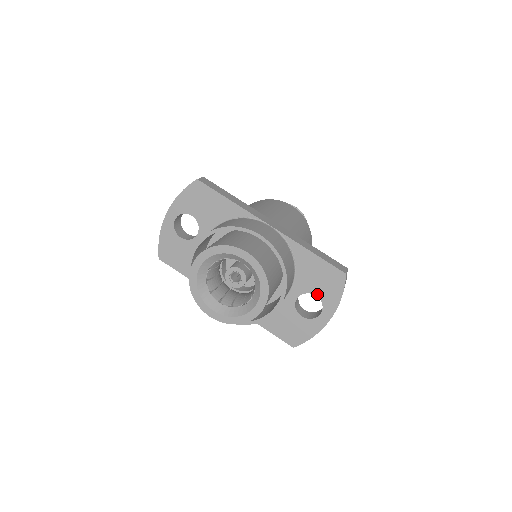
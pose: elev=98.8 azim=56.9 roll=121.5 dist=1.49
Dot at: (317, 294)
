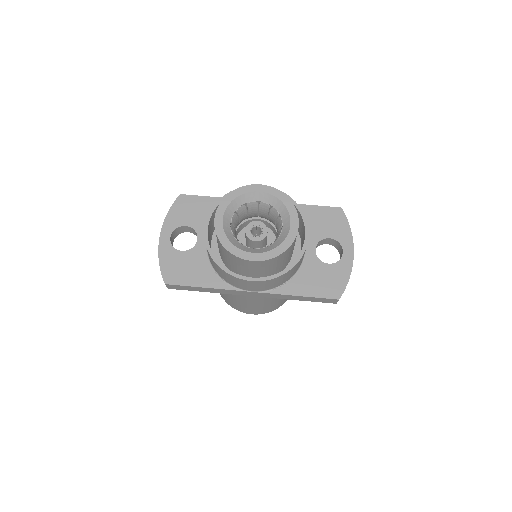
Dot at: (329, 236)
